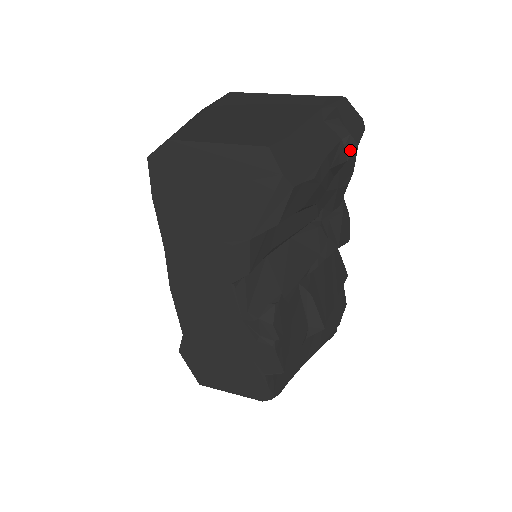
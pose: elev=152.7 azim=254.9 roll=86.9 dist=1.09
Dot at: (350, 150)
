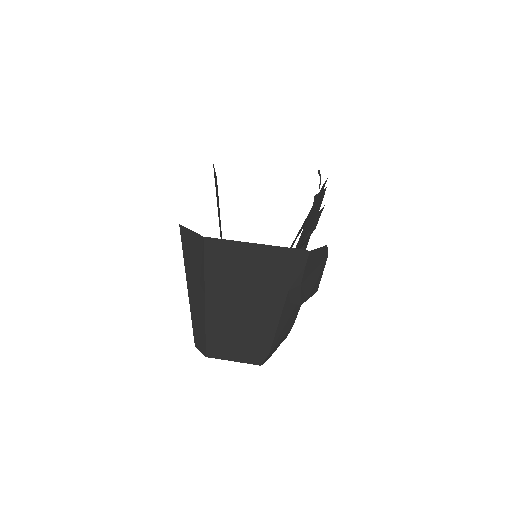
Dot at: occluded
